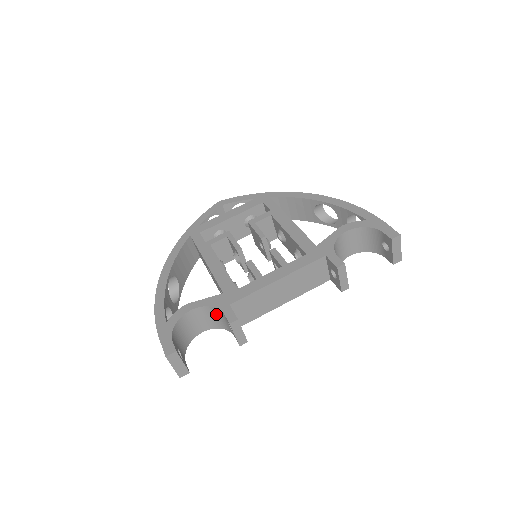
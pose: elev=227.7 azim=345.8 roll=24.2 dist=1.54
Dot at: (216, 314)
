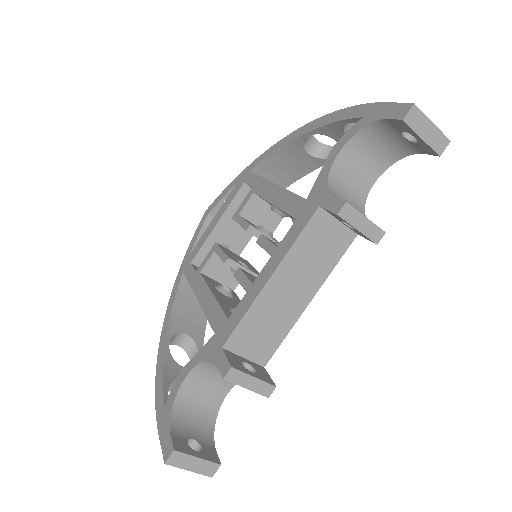
Dot at: occluded
